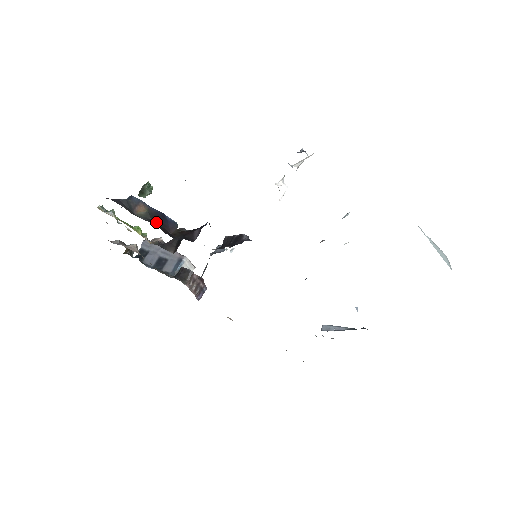
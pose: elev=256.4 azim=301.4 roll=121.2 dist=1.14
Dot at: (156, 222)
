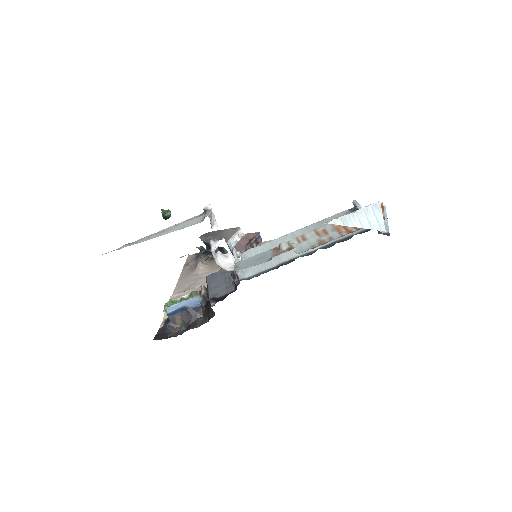
Dot at: (191, 321)
